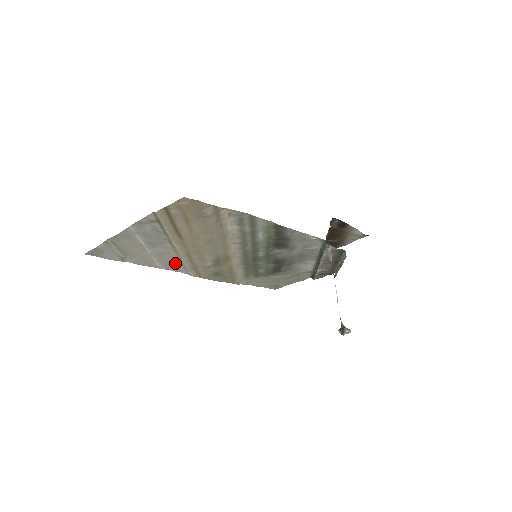
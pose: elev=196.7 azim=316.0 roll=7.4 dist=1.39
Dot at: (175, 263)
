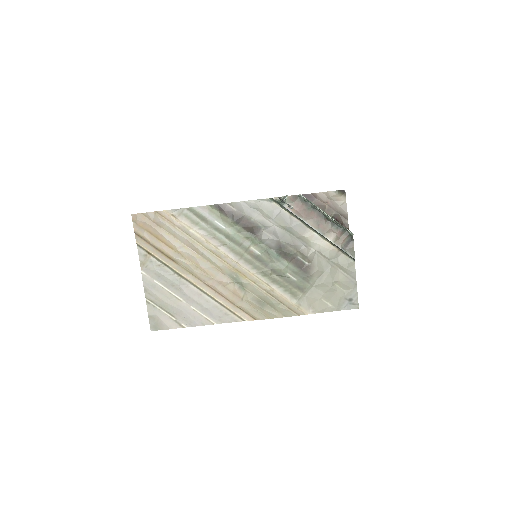
Dot at: (215, 307)
